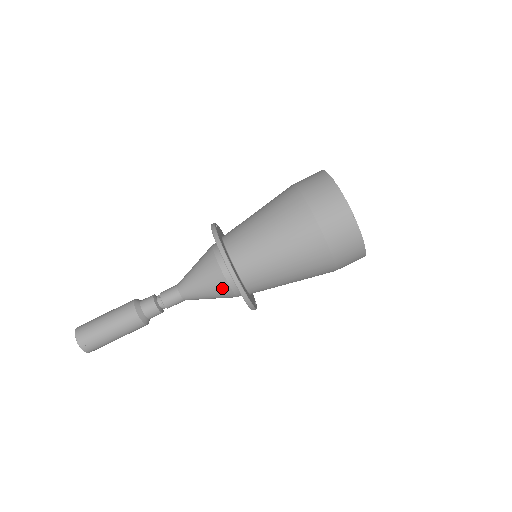
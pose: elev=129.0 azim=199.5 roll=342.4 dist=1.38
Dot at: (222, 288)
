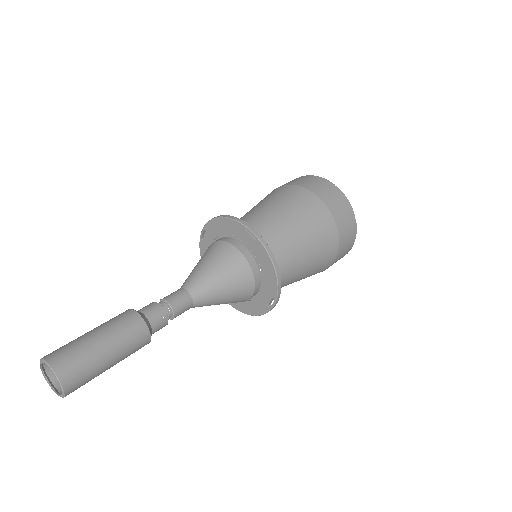
Dot at: (239, 266)
